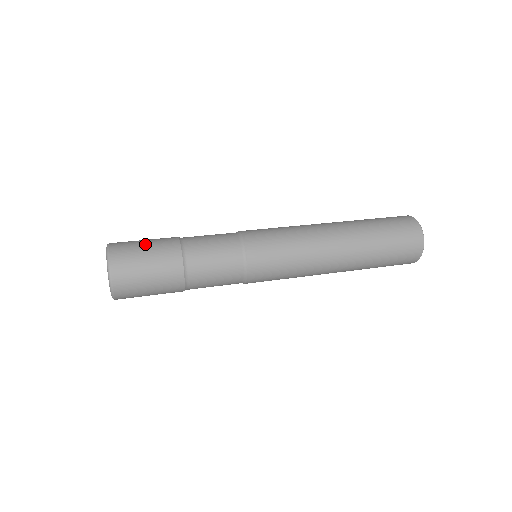
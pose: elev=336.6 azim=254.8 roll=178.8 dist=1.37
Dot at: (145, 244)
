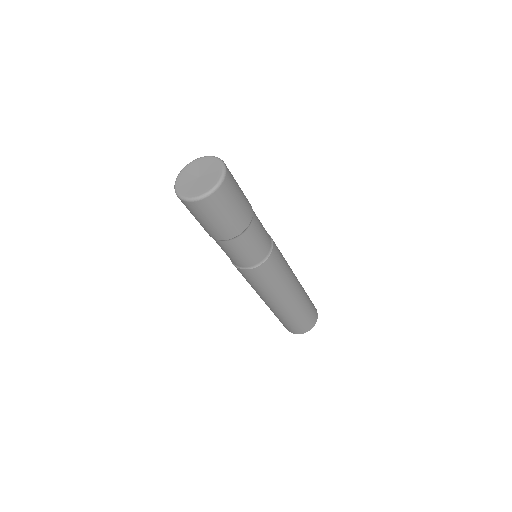
Dot at: occluded
